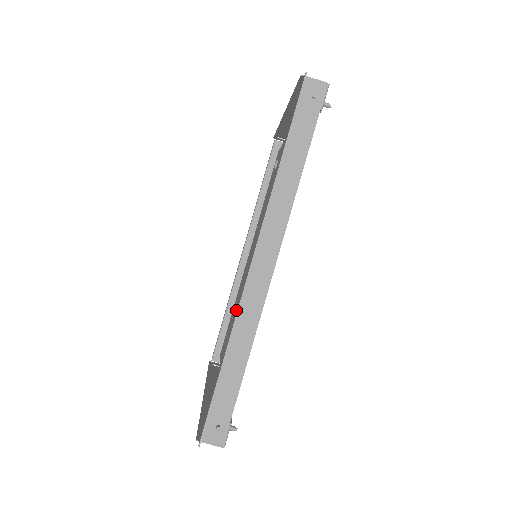
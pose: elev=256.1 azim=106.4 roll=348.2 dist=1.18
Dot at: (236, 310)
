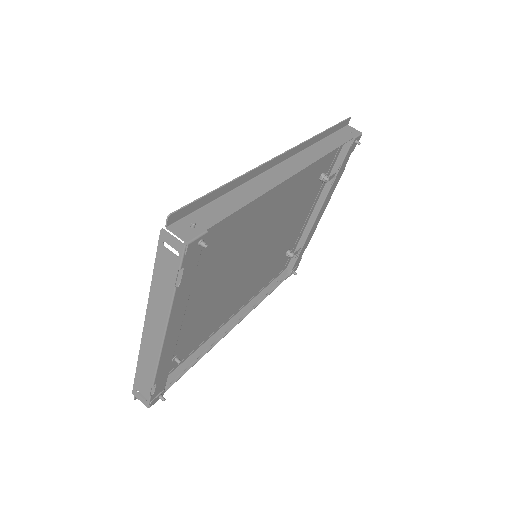
Dot at: (210, 304)
